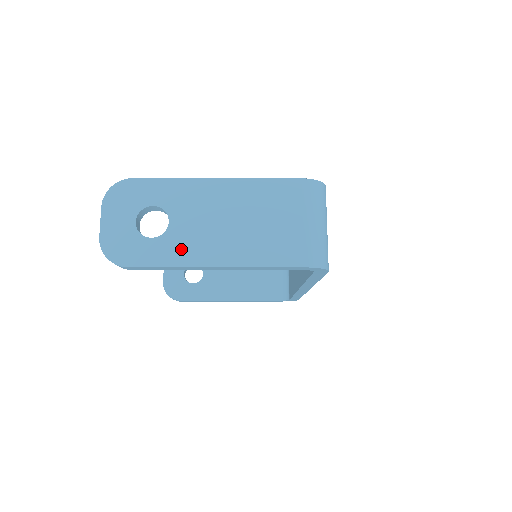
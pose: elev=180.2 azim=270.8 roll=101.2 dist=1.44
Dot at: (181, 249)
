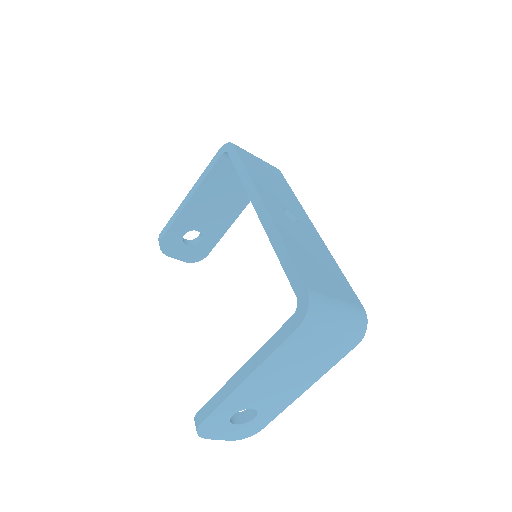
Dot at: occluded
